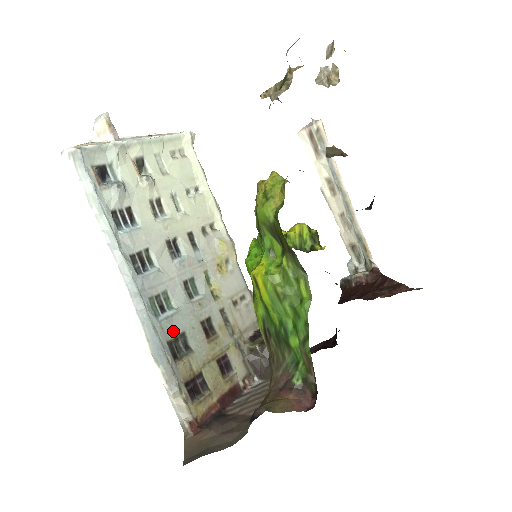
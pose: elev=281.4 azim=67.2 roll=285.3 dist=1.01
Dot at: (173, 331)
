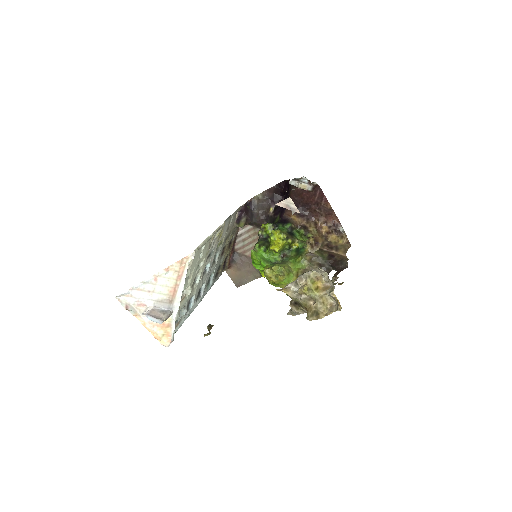
Dot at: occluded
